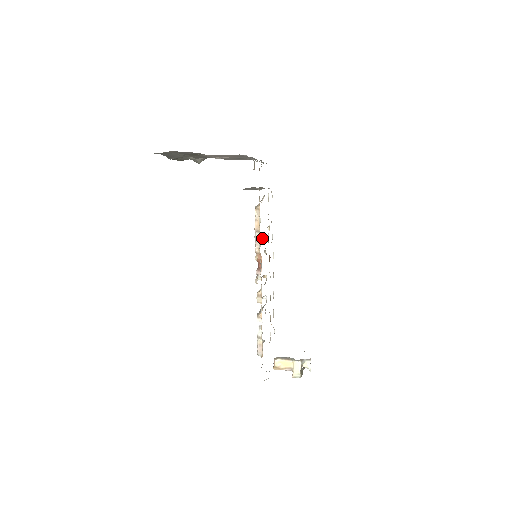
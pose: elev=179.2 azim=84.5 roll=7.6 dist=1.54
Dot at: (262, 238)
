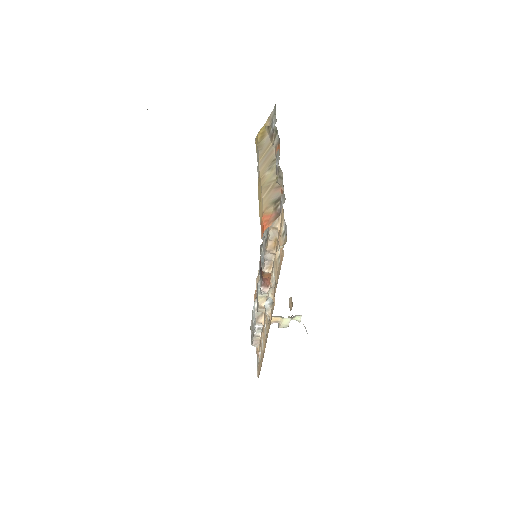
Dot at: occluded
